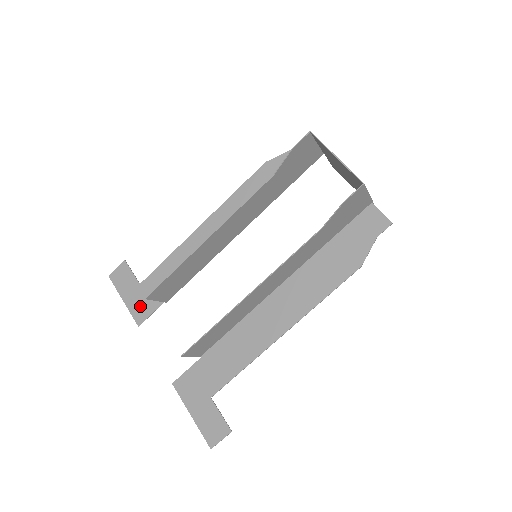
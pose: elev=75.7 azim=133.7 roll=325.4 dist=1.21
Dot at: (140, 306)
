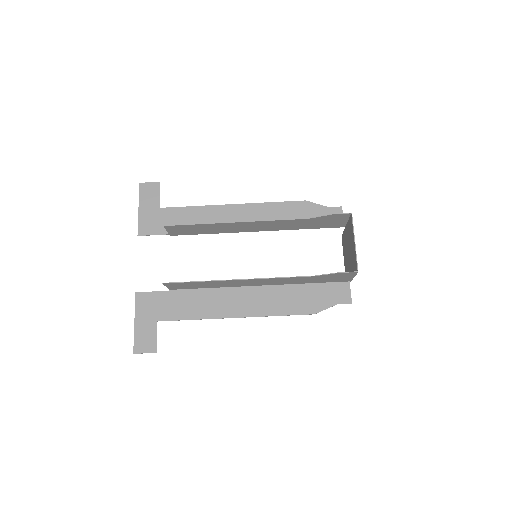
Dot at: (149, 223)
